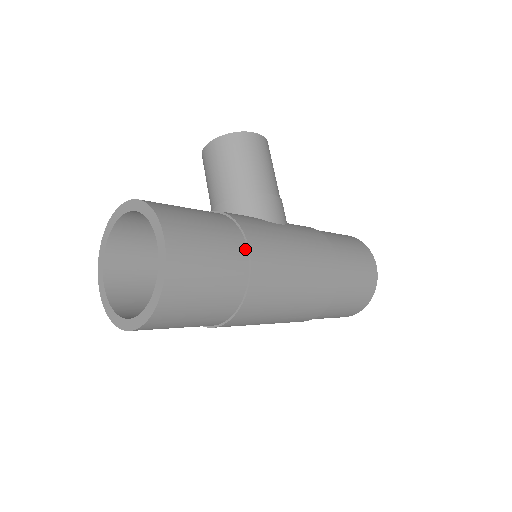
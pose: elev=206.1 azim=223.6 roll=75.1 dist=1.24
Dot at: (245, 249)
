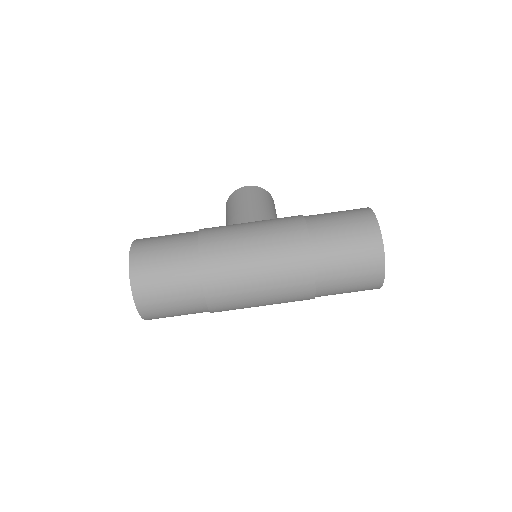
Dot at: (196, 238)
